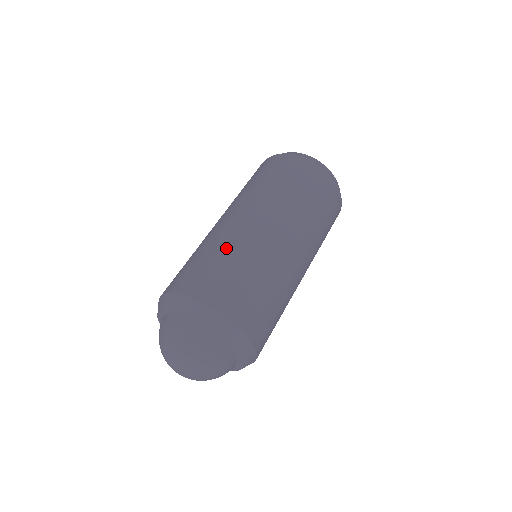
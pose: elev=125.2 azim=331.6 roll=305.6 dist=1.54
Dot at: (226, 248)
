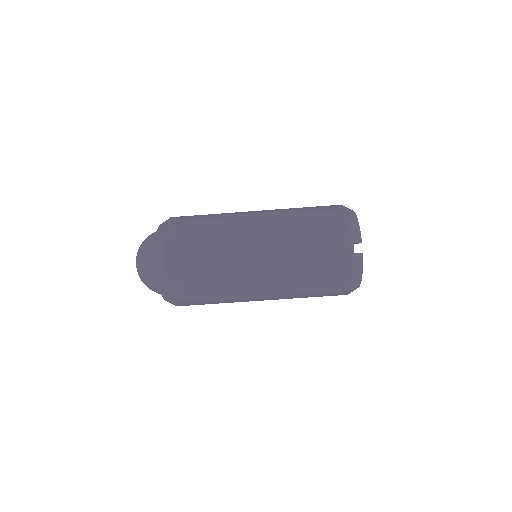
Dot at: (221, 278)
